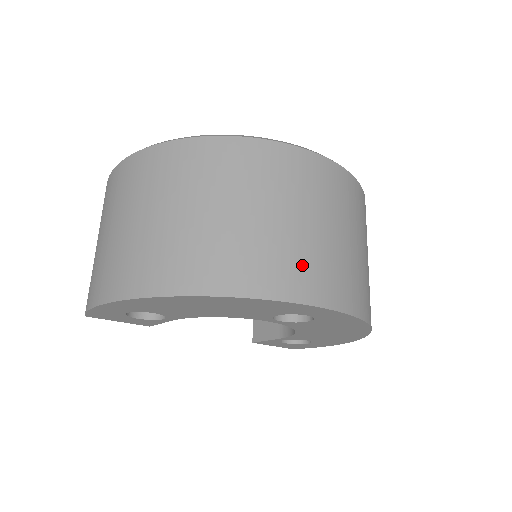
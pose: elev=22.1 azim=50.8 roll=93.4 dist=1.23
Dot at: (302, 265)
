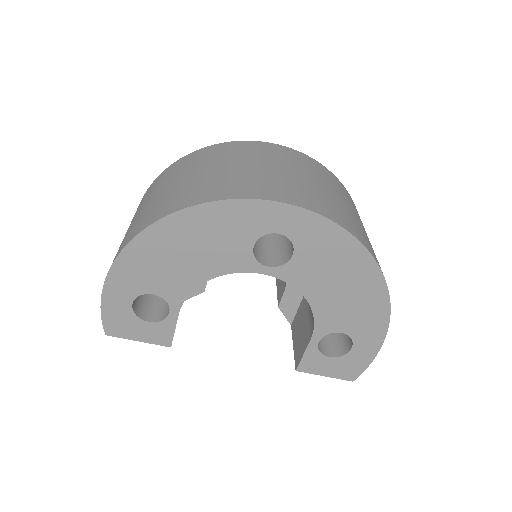
Dot at: (250, 183)
